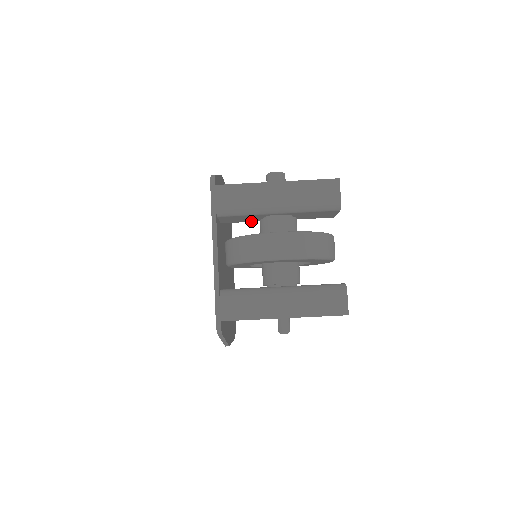
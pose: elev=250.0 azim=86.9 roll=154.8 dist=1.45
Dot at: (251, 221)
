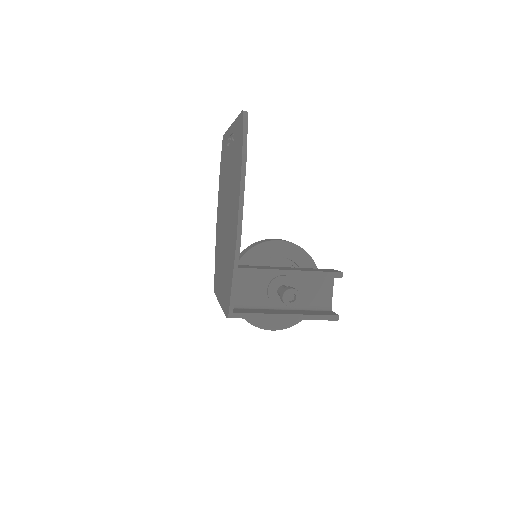
Dot at: (258, 274)
